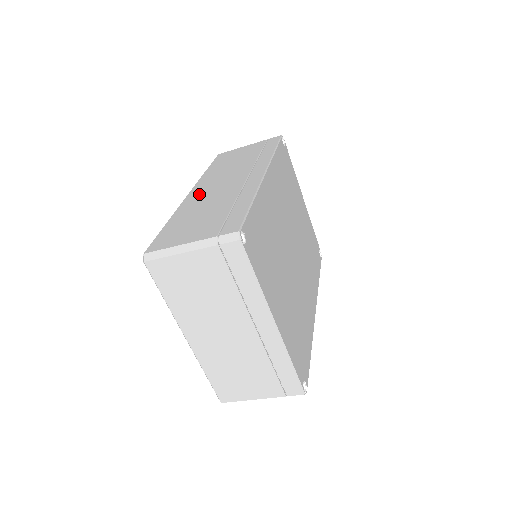
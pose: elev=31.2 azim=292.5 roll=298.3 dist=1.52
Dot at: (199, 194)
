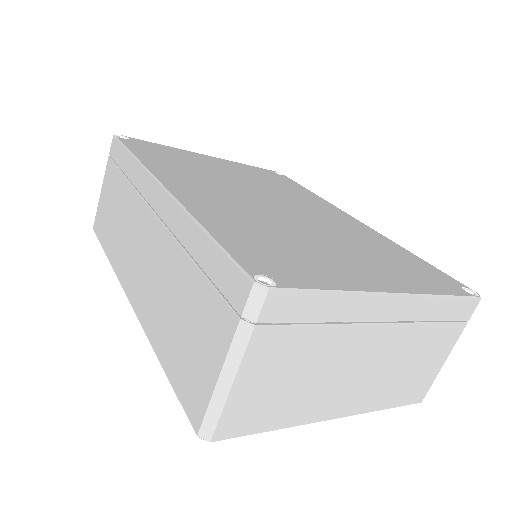
Dot at: (140, 291)
